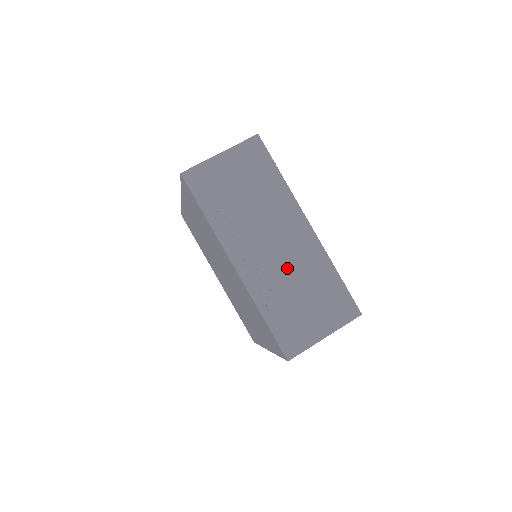
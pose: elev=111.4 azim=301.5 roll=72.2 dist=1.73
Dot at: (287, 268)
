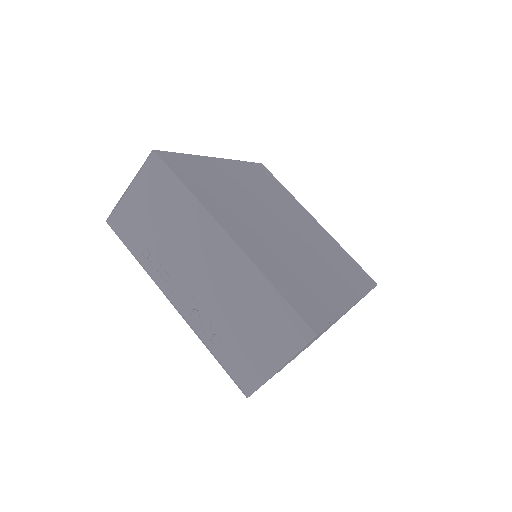
Dot at: occluded
